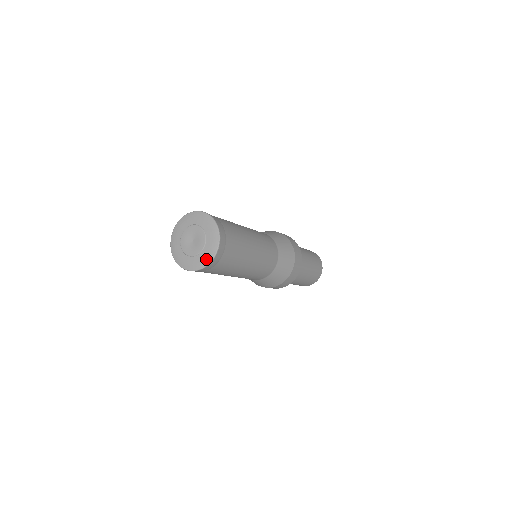
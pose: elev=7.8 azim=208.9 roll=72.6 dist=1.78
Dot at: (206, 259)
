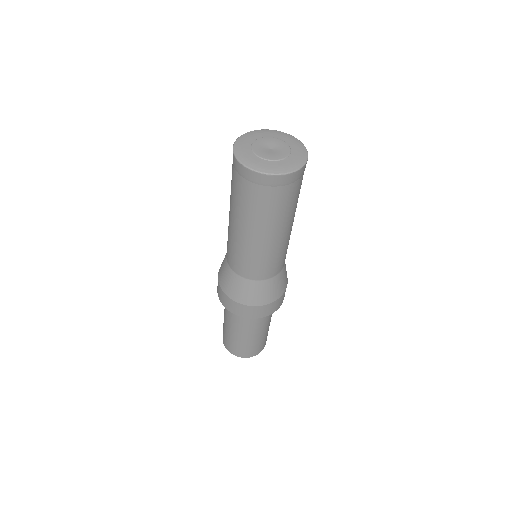
Dot at: (302, 155)
